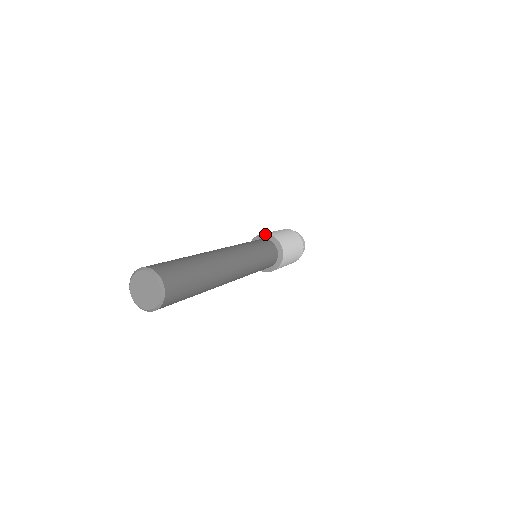
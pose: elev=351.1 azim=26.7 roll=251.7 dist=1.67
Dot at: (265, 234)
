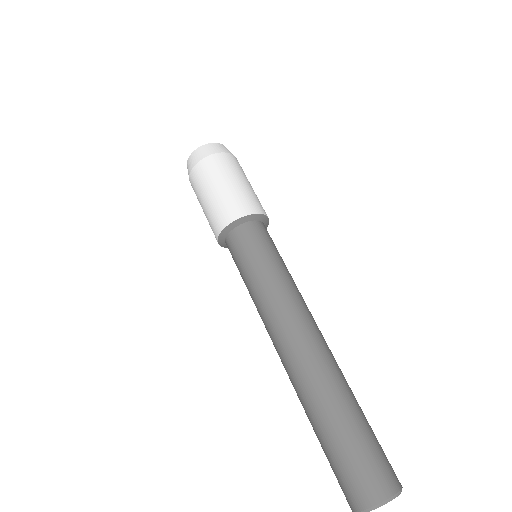
Dot at: (240, 219)
